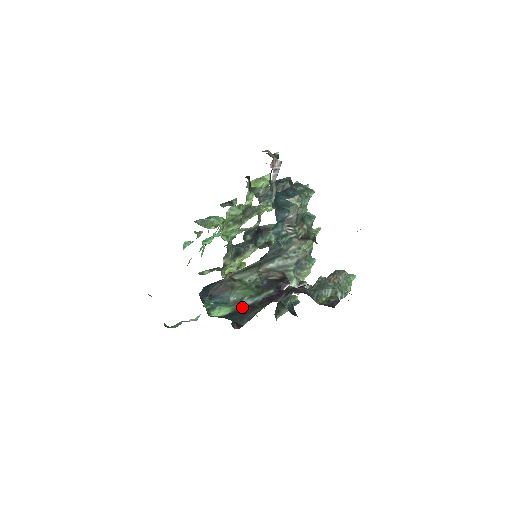
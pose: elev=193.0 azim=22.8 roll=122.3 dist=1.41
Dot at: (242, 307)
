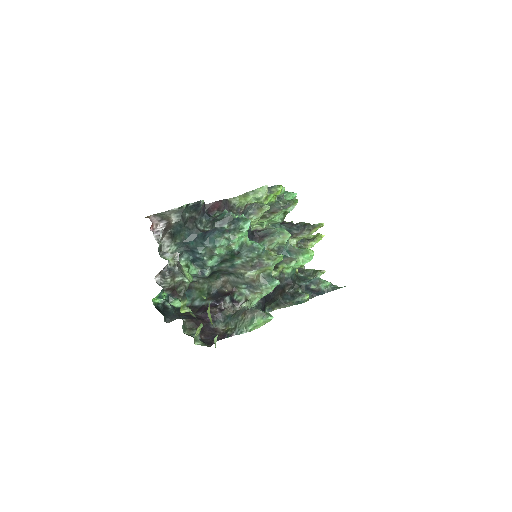
Dot at: (191, 305)
